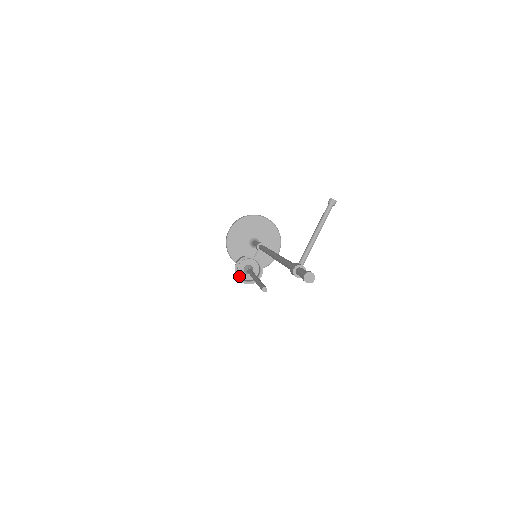
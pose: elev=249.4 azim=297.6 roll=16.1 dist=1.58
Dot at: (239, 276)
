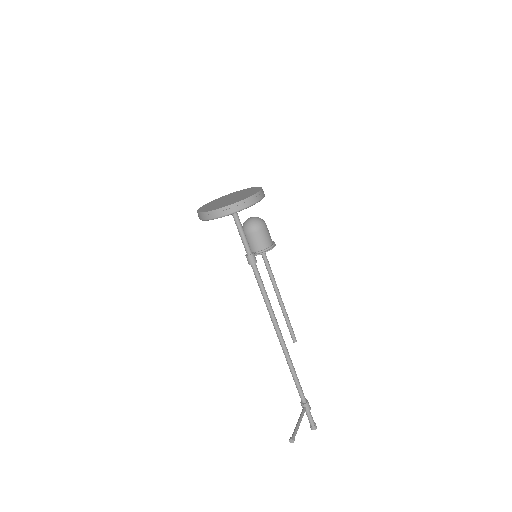
Dot at: occluded
